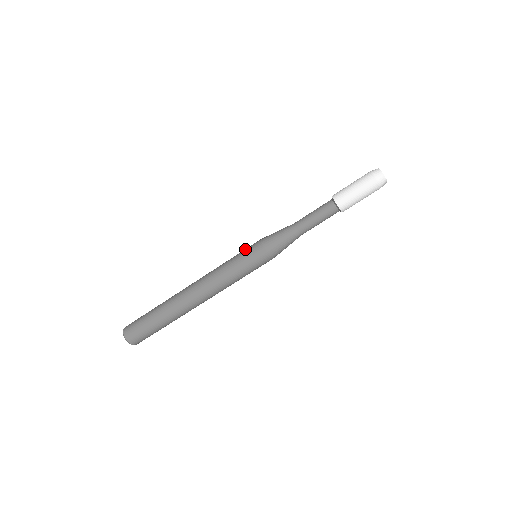
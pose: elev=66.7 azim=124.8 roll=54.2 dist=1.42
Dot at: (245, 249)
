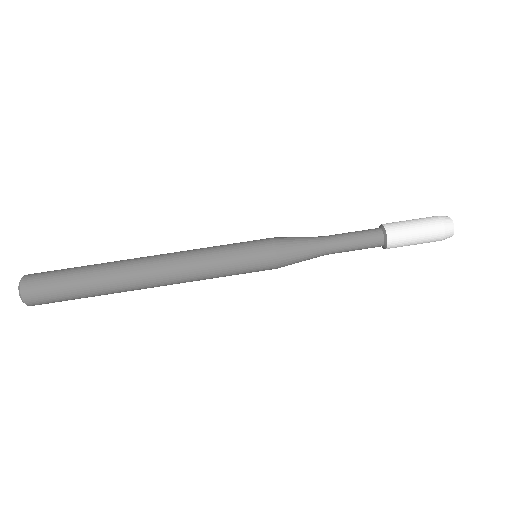
Dot at: (247, 241)
